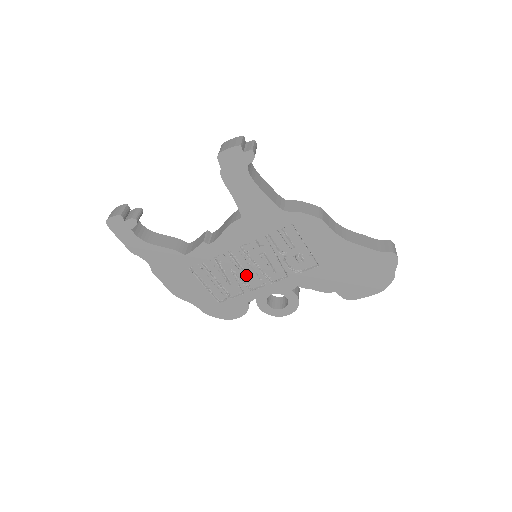
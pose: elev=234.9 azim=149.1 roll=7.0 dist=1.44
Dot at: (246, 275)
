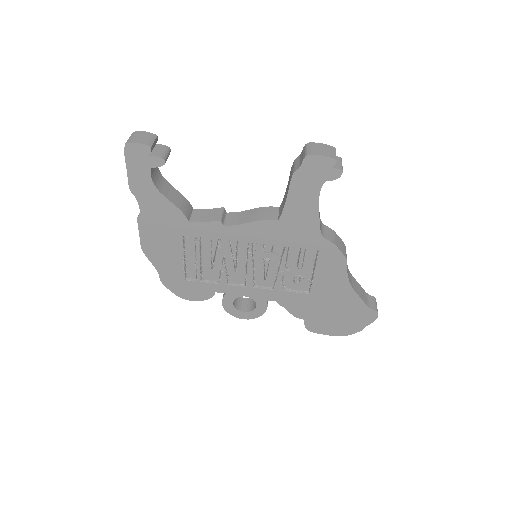
Dot at: (235, 269)
